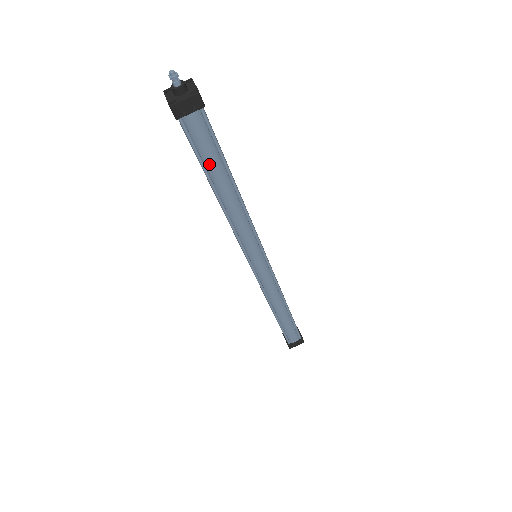
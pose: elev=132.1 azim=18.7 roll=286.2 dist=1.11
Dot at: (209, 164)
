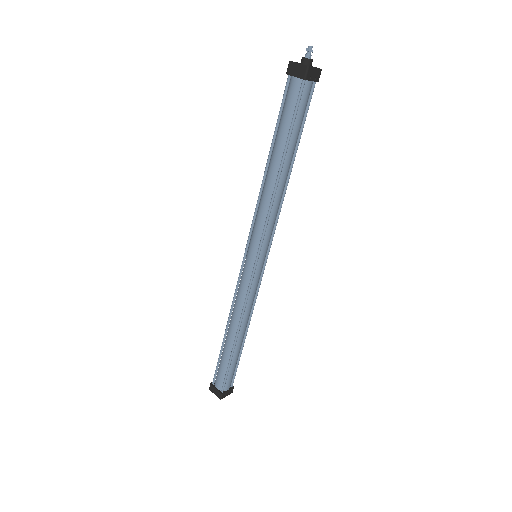
Dot at: (294, 133)
